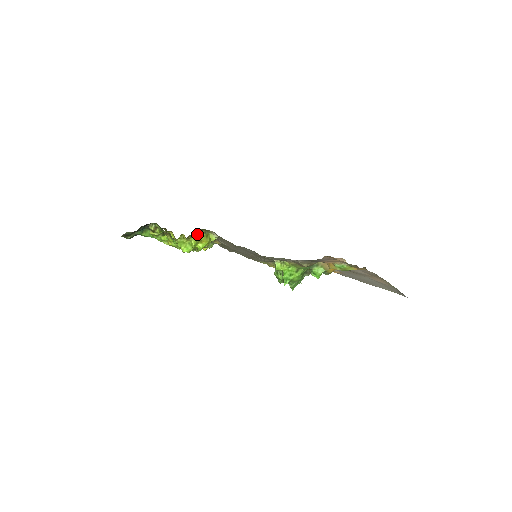
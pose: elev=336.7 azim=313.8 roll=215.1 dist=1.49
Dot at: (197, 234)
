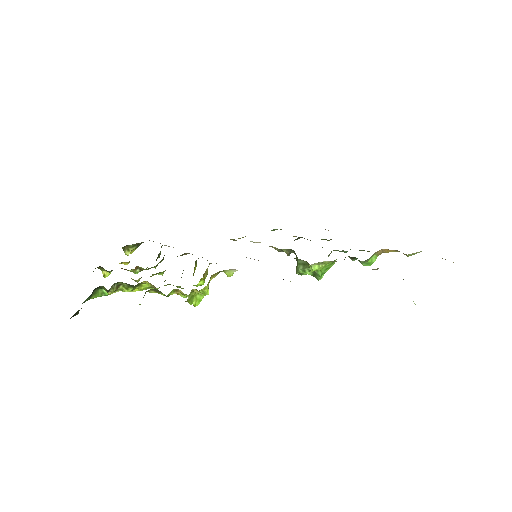
Dot at: (210, 279)
